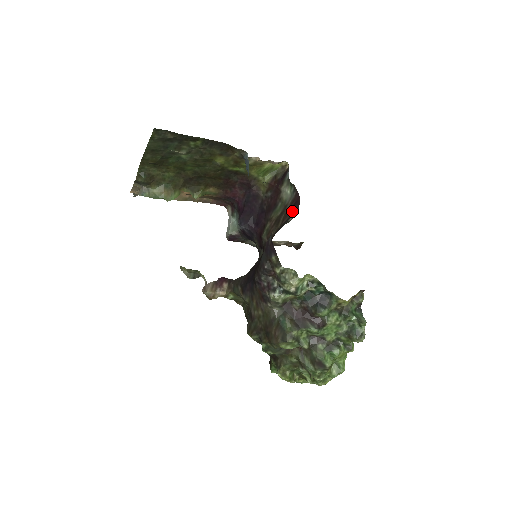
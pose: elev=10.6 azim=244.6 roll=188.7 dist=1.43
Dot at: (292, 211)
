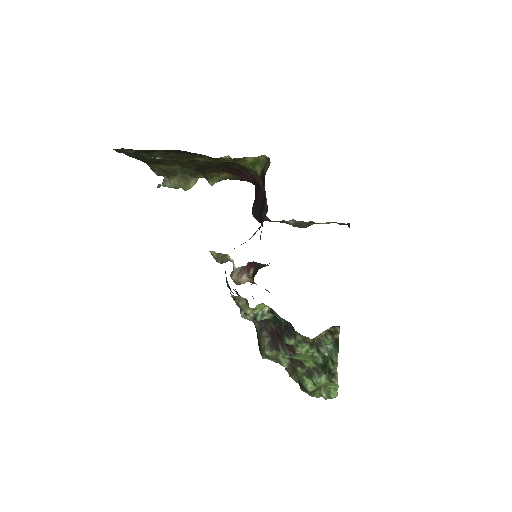
Dot at: (262, 222)
